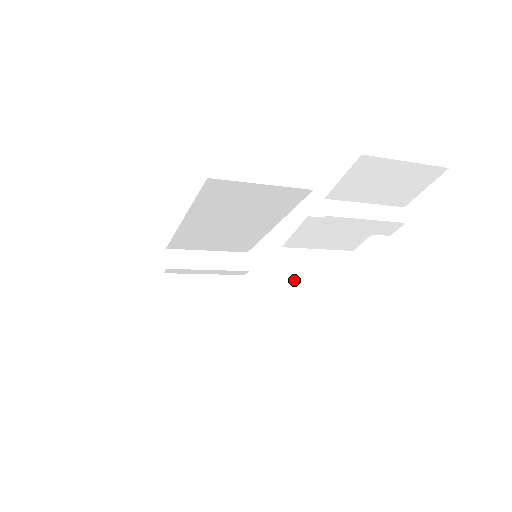
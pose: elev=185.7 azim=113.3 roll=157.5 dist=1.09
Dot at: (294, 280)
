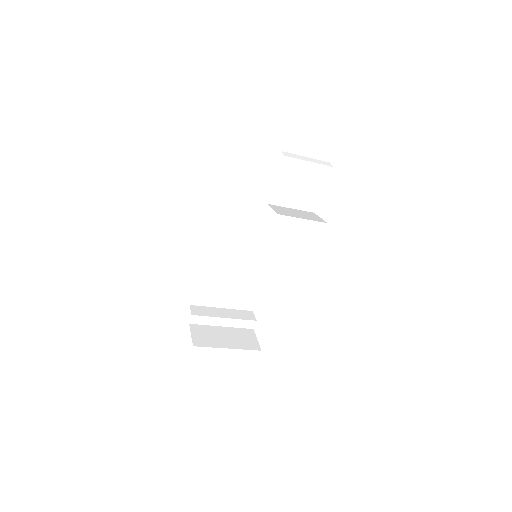
Dot at: (278, 211)
